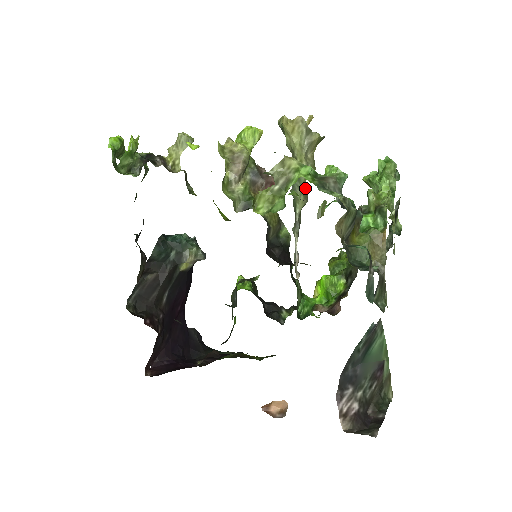
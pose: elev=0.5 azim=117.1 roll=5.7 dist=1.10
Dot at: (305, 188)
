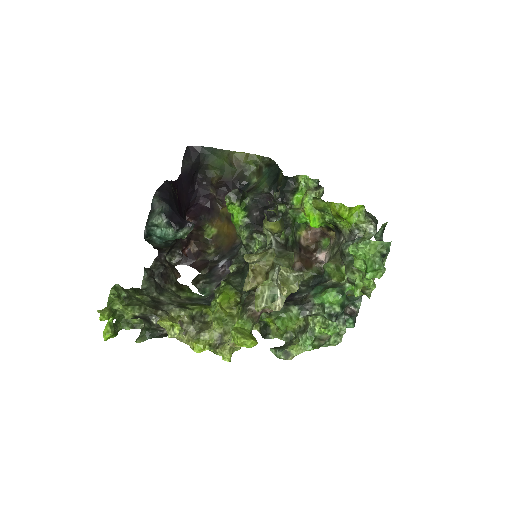
Dot at: (280, 231)
